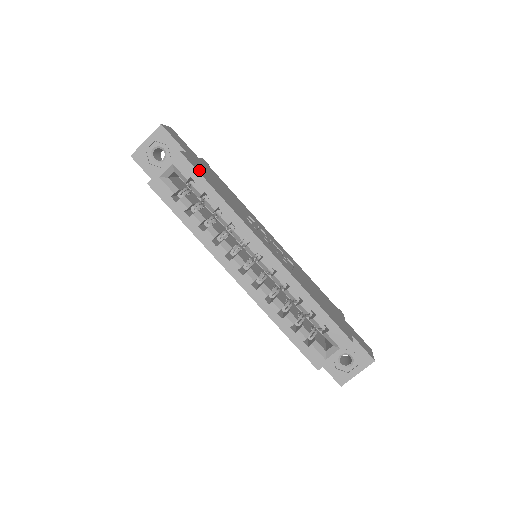
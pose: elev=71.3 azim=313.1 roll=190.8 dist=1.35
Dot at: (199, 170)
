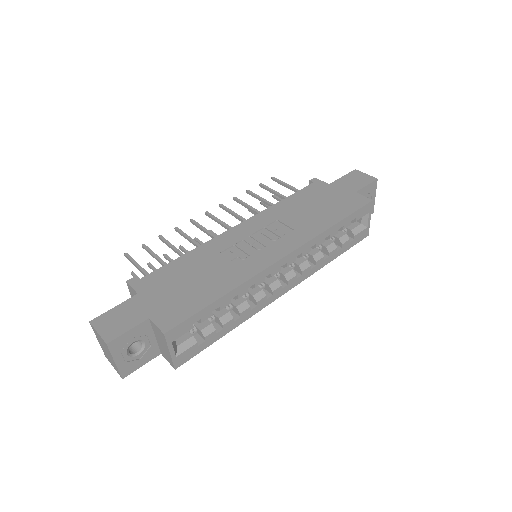
Dot at: (185, 312)
